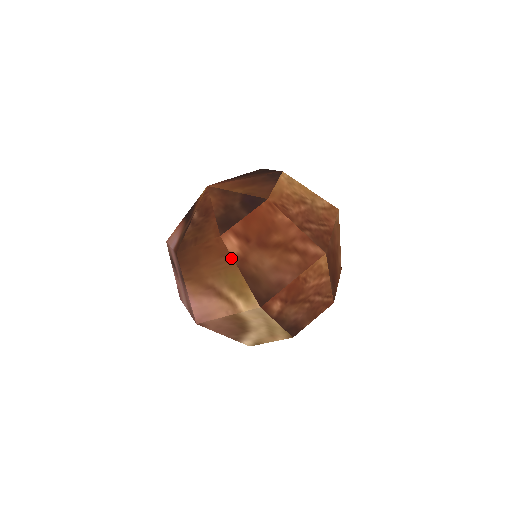
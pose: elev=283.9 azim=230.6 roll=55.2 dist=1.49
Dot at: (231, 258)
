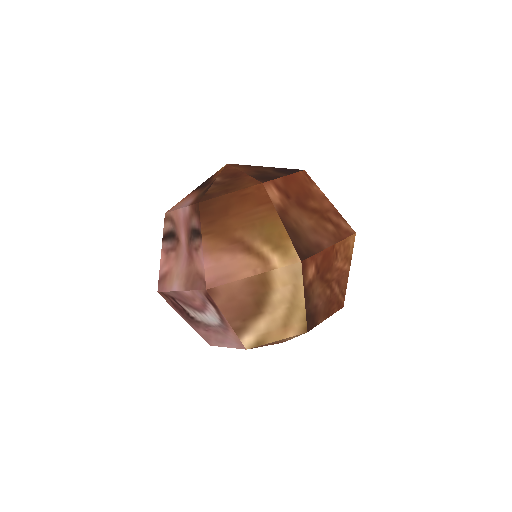
Dot at: (272, 206)
